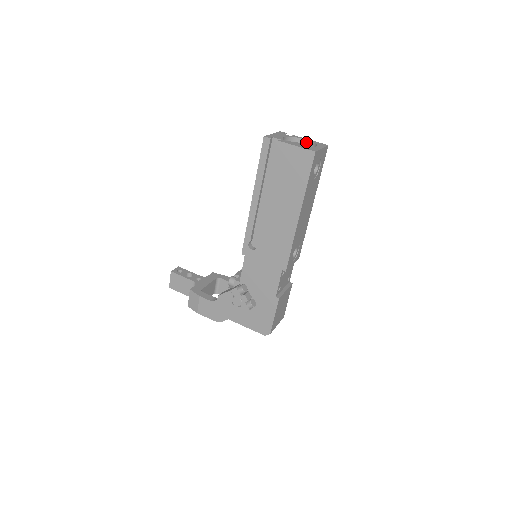
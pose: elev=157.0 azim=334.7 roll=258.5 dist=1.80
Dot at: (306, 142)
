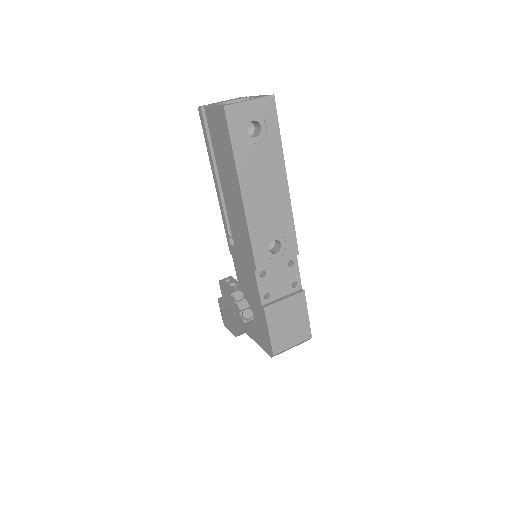
Dot at: occluded
